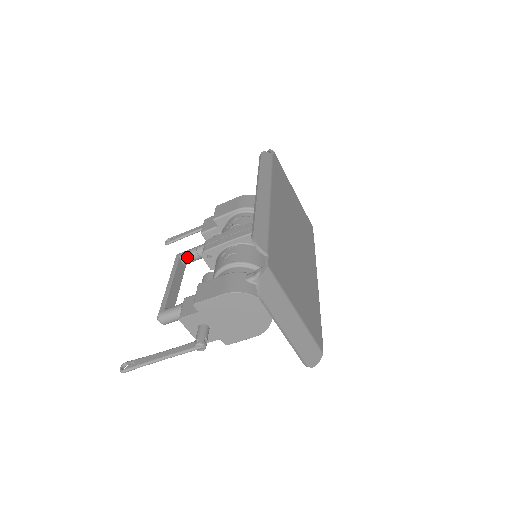
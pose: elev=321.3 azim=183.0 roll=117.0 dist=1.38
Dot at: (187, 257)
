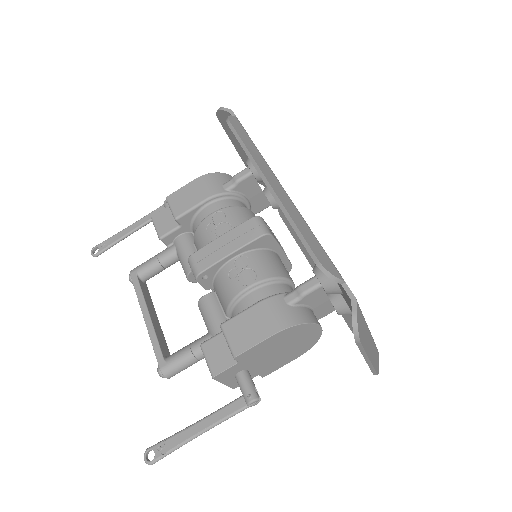
Dot at: (148, 273)
